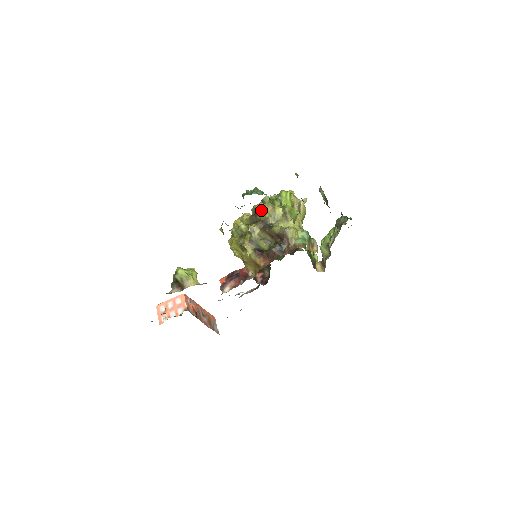
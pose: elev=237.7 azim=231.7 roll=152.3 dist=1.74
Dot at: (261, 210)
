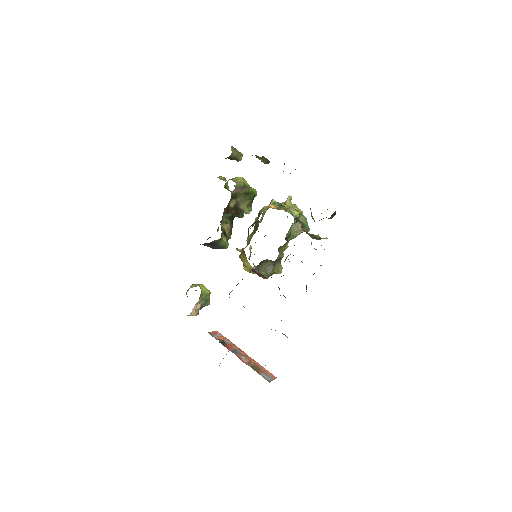
Dot at: occluded
